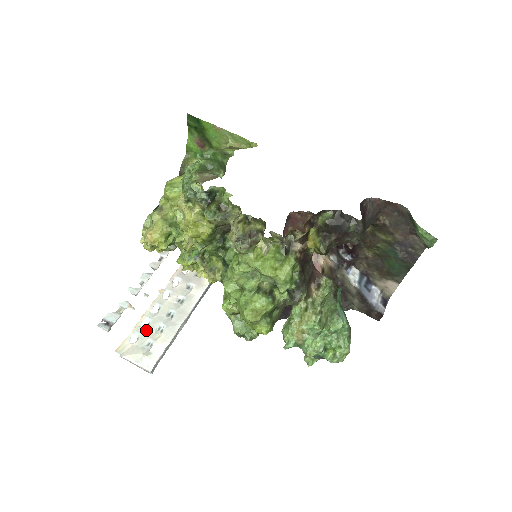
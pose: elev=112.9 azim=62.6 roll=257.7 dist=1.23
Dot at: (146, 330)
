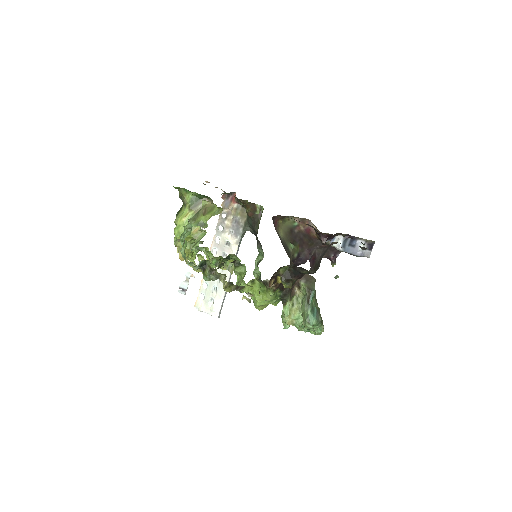
Dot at: (207, 291)
